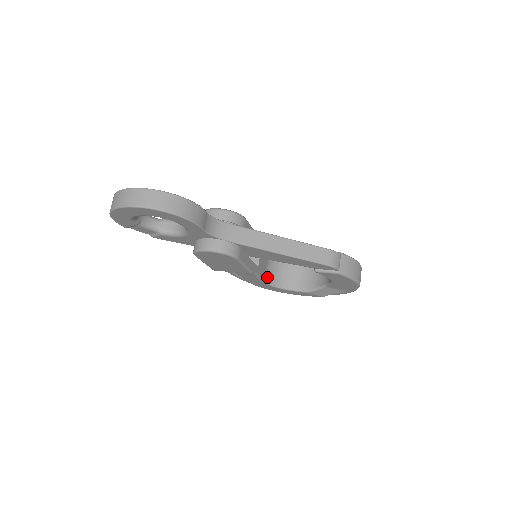
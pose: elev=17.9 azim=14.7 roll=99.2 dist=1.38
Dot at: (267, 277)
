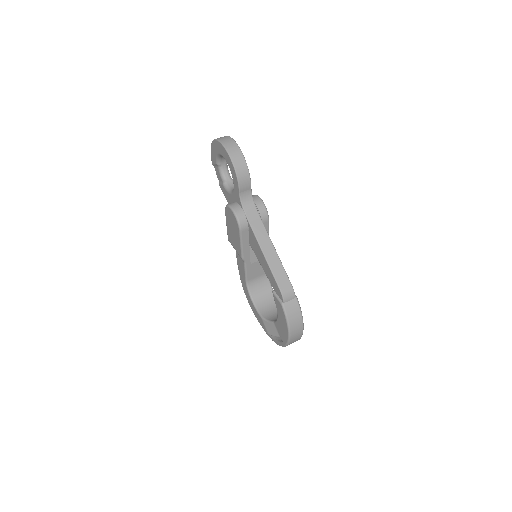
Dot at: (251, 283)
